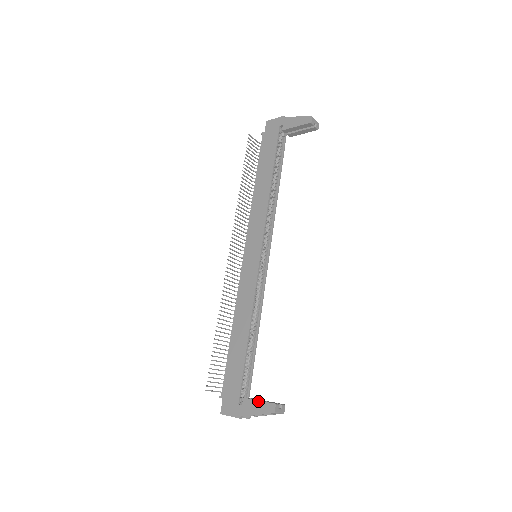
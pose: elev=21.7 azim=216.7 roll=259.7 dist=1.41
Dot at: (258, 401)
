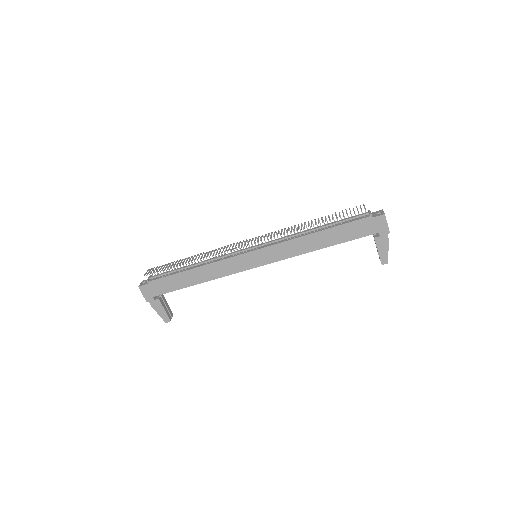
Dot at: (164, 310)
